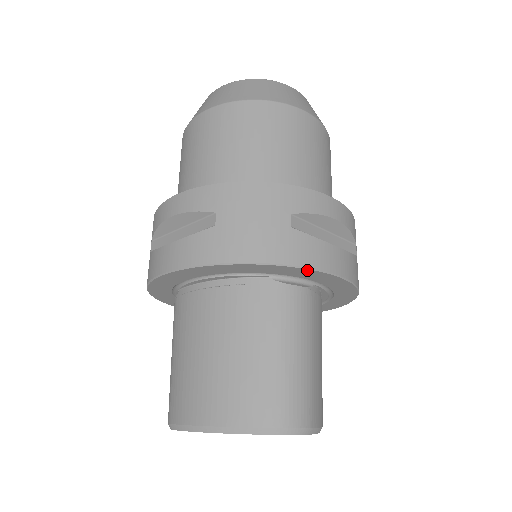
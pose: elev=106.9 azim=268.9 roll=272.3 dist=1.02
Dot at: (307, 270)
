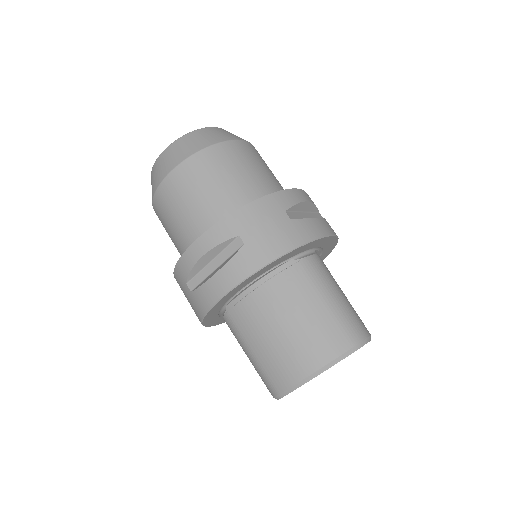
Dot at: (315, 241)
